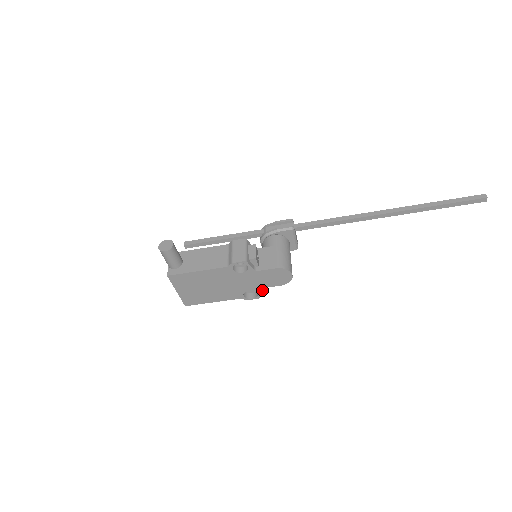
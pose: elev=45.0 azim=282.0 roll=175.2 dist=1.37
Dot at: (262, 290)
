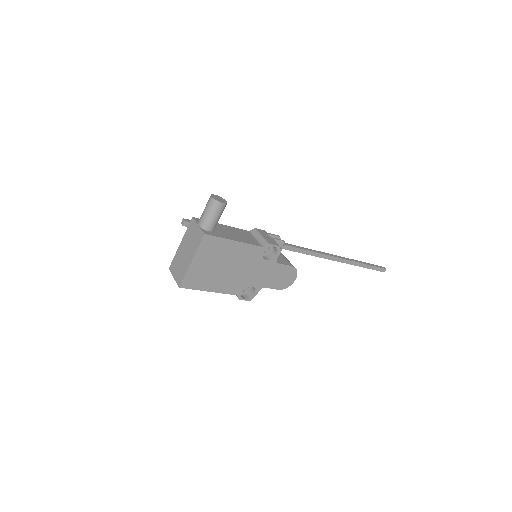
Dot at: occluded
